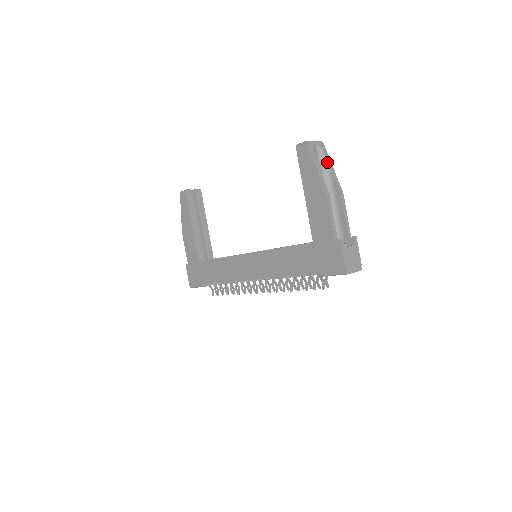
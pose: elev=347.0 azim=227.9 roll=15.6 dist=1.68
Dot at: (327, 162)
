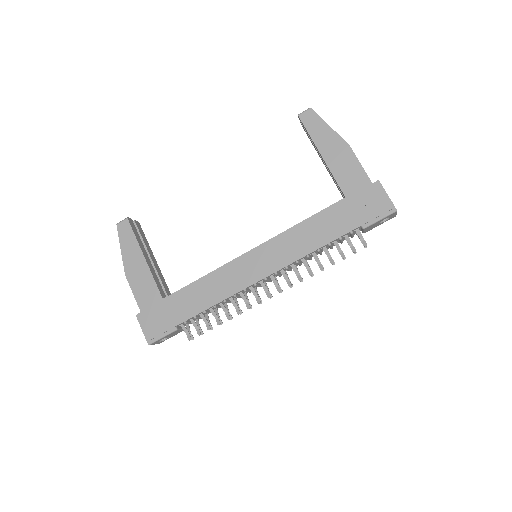
Dot at: occluded
